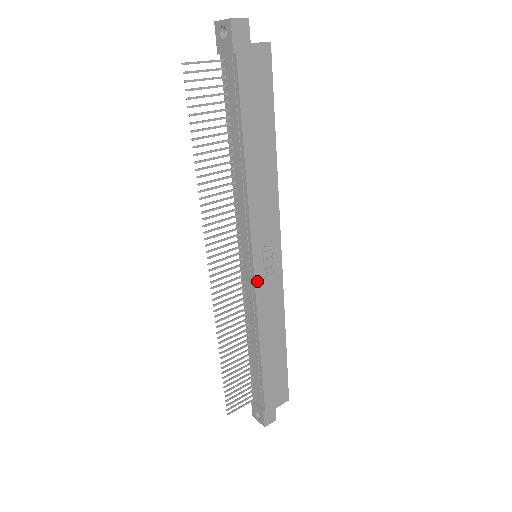
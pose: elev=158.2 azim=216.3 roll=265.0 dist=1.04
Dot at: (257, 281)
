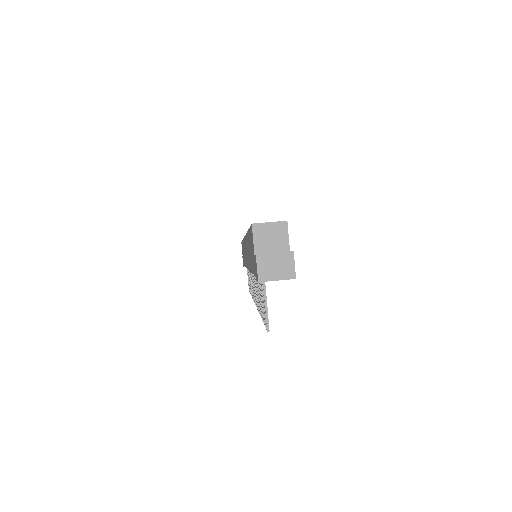
Dot at: occluded
